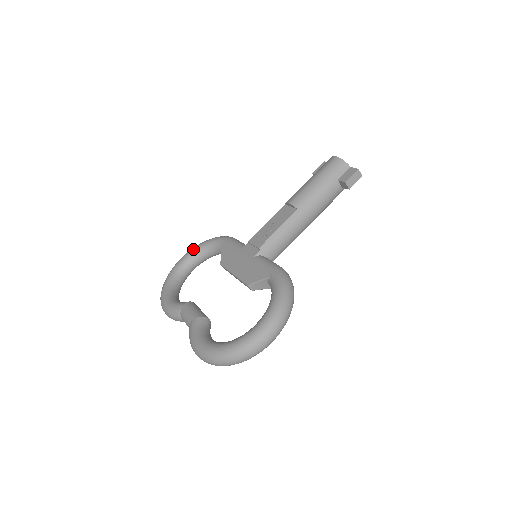
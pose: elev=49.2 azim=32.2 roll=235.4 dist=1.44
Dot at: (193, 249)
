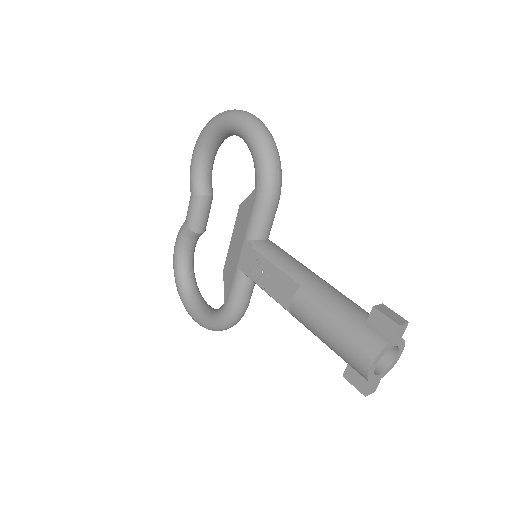
Dot at: (245, 134)
